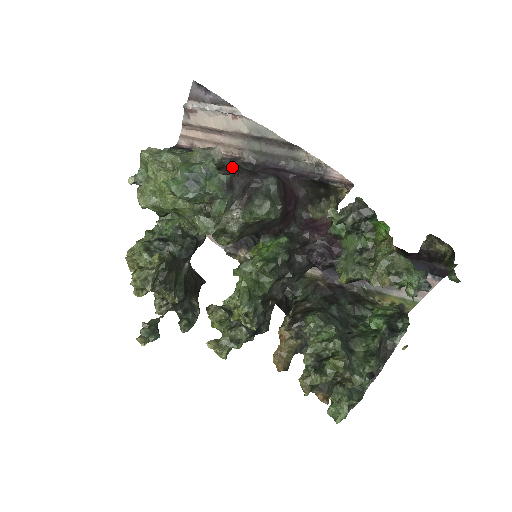
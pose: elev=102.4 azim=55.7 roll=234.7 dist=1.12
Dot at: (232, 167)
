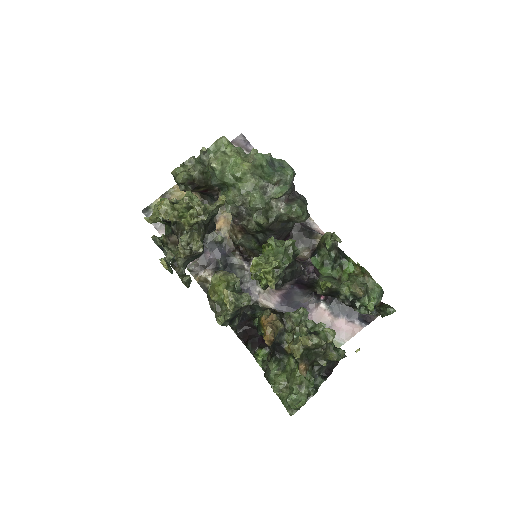
Dot at: occluded
